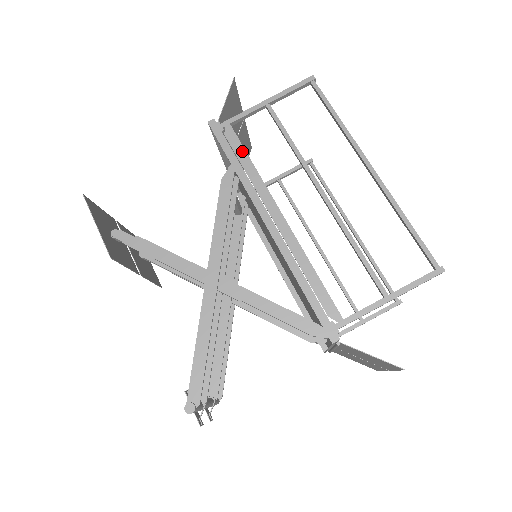
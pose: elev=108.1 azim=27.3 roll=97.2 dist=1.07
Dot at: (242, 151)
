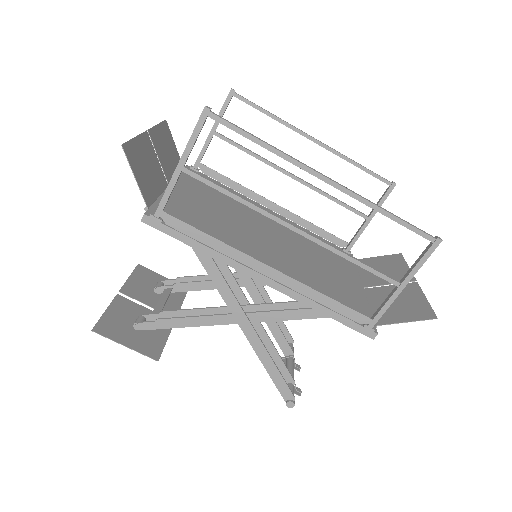
Dot at: (195, 232)
